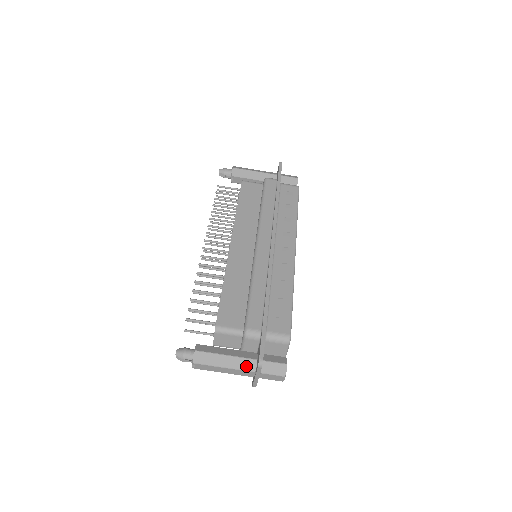
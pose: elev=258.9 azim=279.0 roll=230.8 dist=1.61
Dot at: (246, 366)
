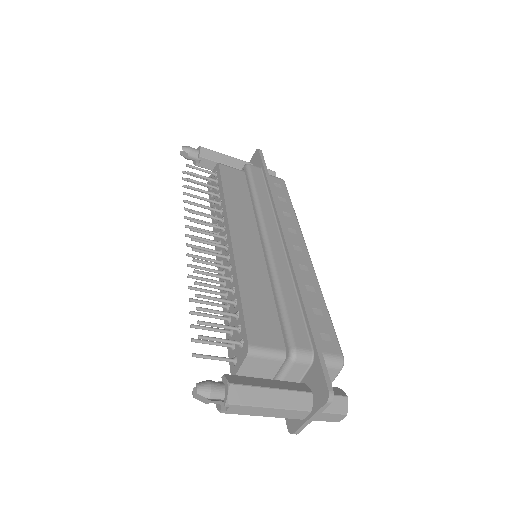
Dot at: (300, 403)
